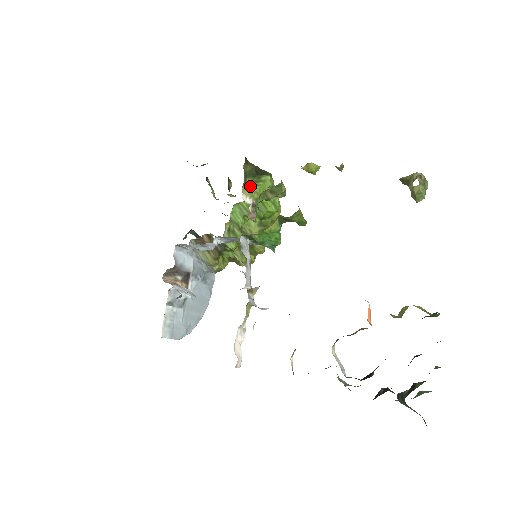
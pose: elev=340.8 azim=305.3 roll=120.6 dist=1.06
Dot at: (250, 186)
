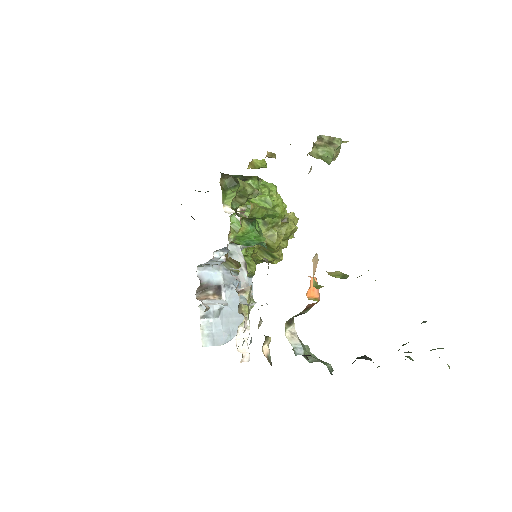
Dot at: (232, 196)
